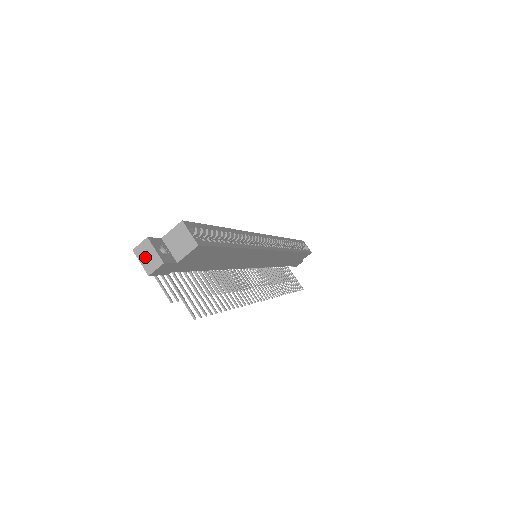
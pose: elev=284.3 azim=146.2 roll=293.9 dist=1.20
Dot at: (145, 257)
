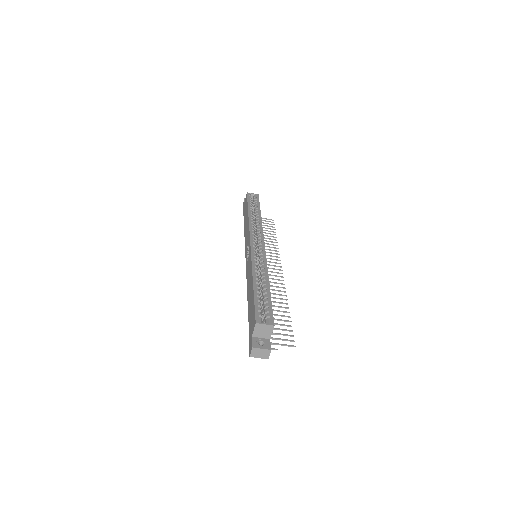
Dot at: (259, 355)
